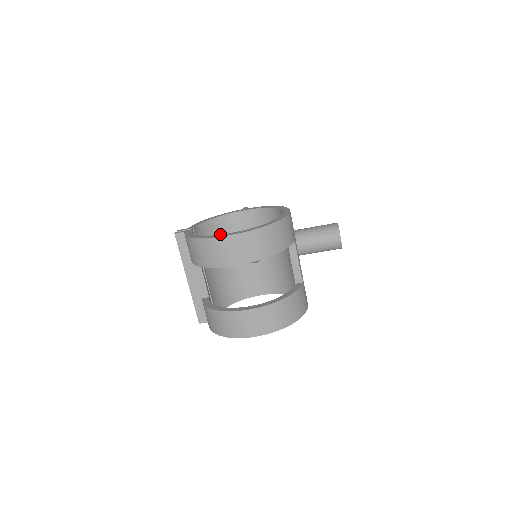
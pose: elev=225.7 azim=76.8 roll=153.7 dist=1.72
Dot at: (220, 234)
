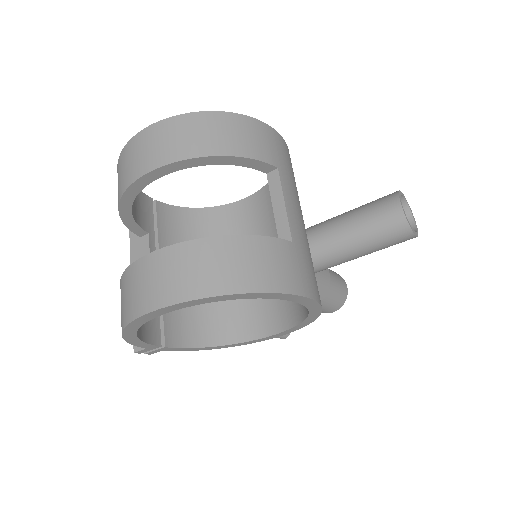
Dot at: (210, 231)
